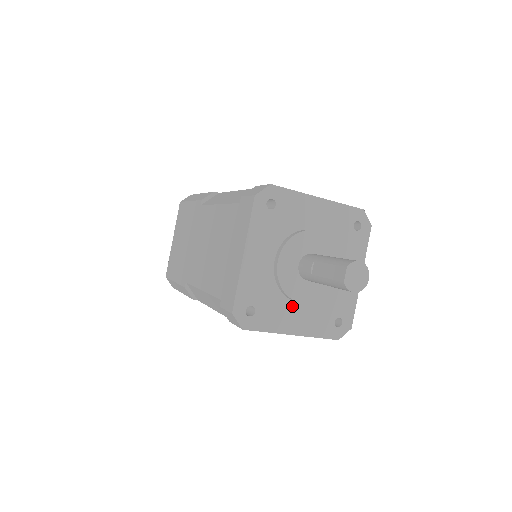
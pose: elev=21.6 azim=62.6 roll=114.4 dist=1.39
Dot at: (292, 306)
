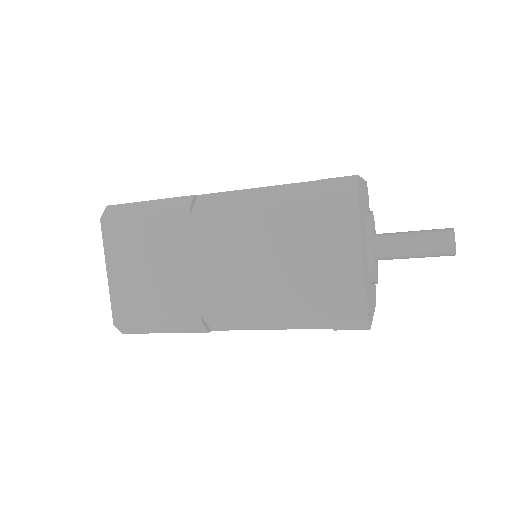
Dot at: (371, 289)
